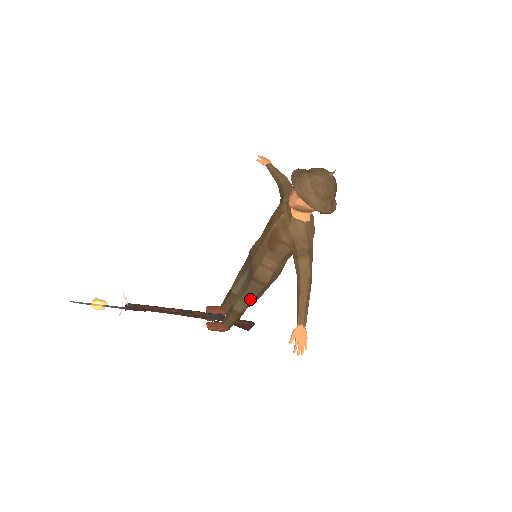
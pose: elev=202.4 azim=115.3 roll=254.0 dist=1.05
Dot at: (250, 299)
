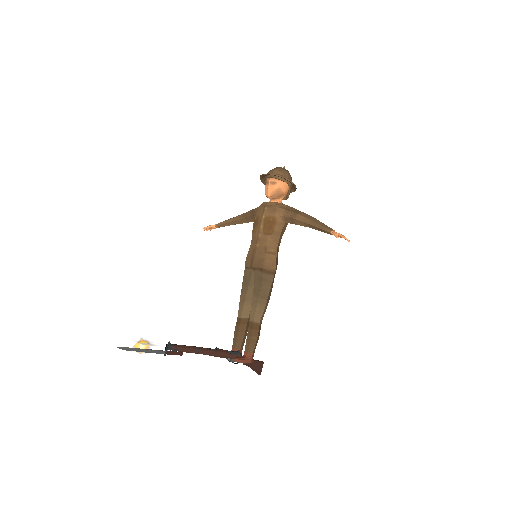
Dot at: (266, 298)
